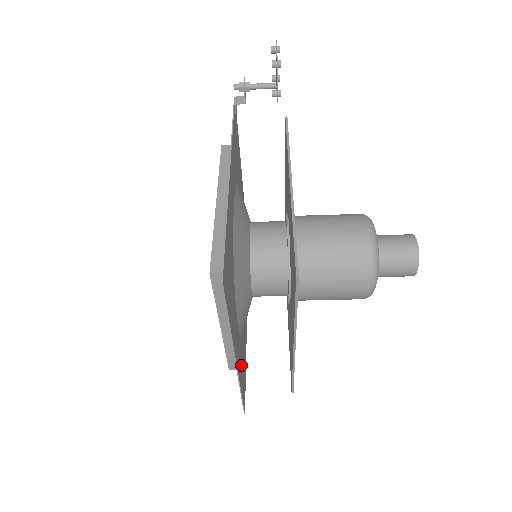
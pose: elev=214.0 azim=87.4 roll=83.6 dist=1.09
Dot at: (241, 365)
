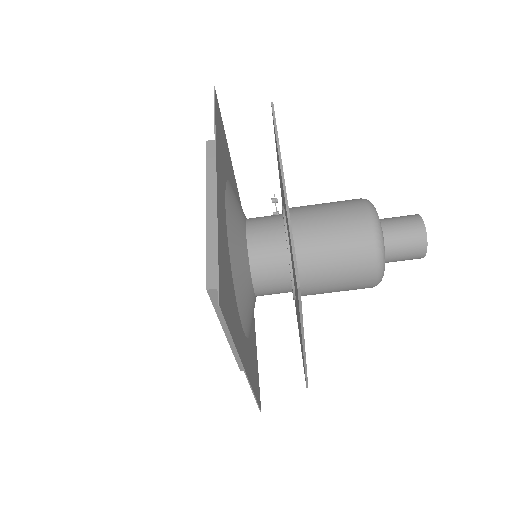
Dot at: (223, 248)
